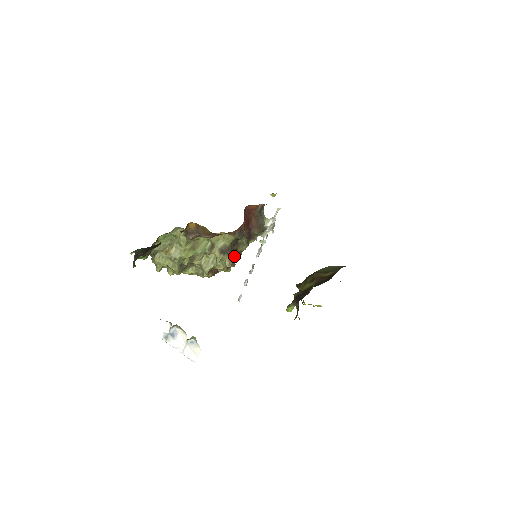
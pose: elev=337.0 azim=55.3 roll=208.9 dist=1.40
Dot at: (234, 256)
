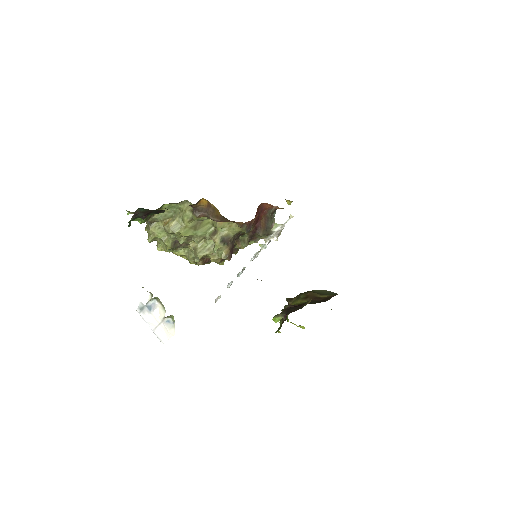
Dot at: (232, 250)
